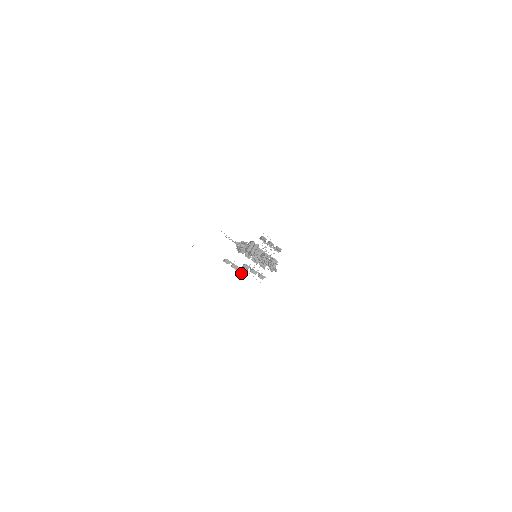
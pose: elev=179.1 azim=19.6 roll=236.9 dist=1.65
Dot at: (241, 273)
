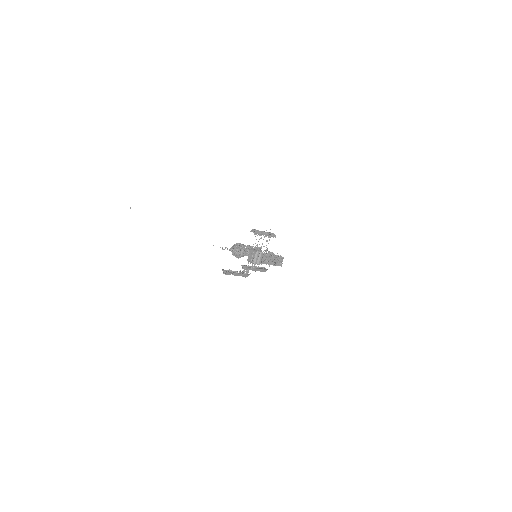
Dot at: (243, 276)
